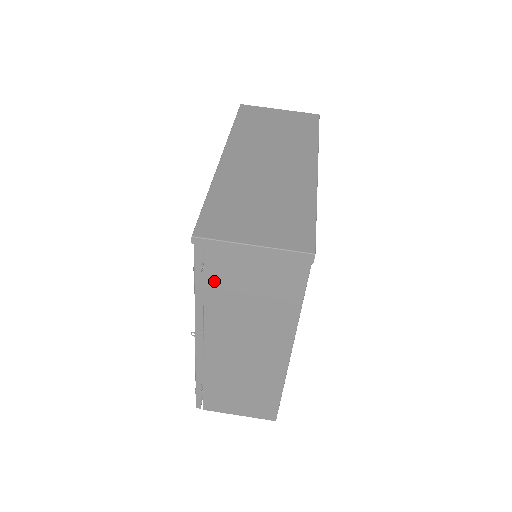
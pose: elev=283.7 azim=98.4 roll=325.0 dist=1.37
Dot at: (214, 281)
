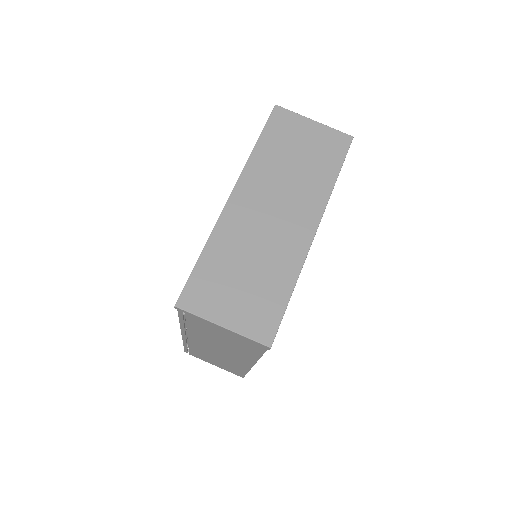
Dot at: (194, 324)
